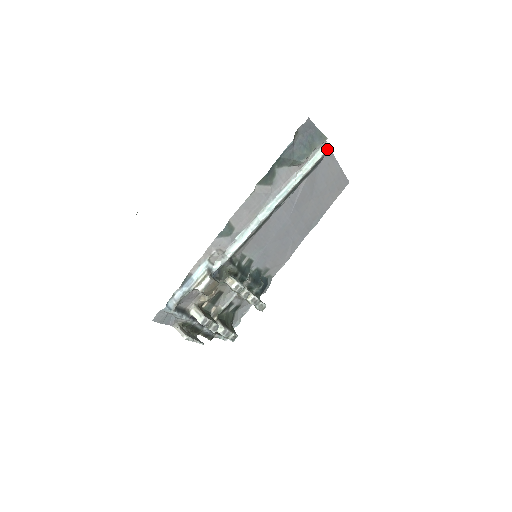
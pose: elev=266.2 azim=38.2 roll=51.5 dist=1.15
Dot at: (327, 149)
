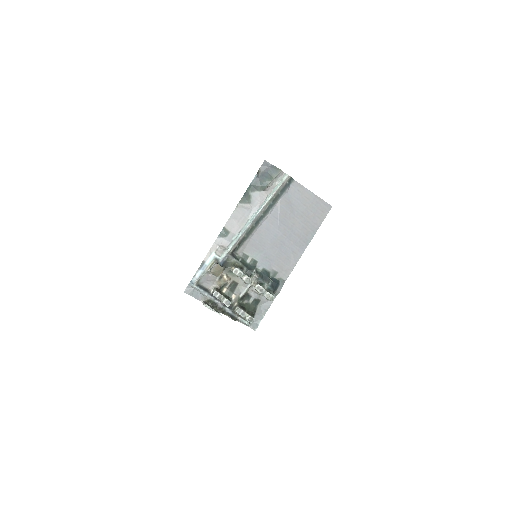
Dot at: (287, 178)
